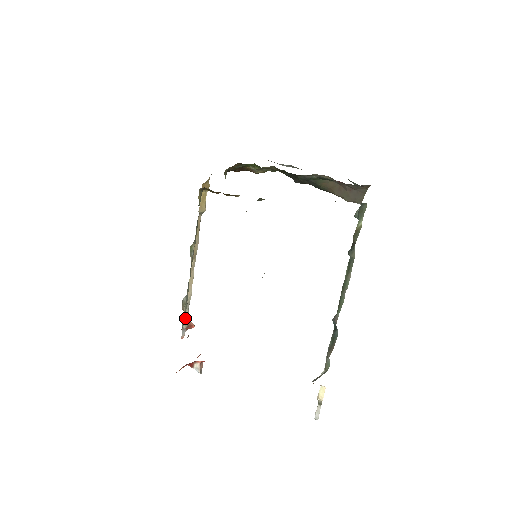
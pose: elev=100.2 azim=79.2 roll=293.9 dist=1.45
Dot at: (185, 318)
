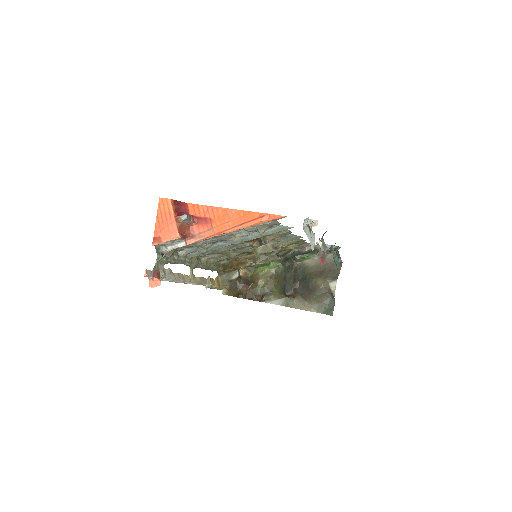
Dot at: (161, 270)
